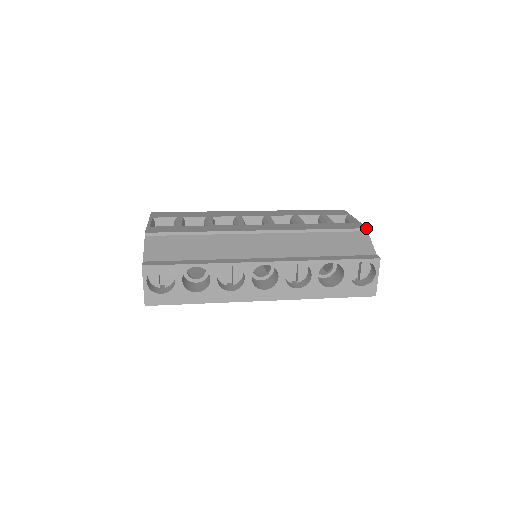
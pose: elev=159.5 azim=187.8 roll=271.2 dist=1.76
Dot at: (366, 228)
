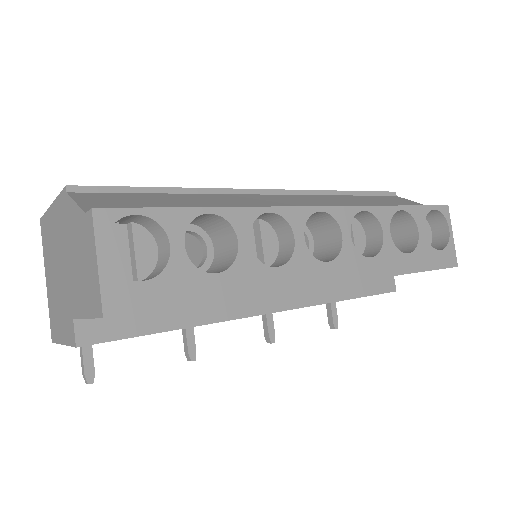
Dot at: occluded
